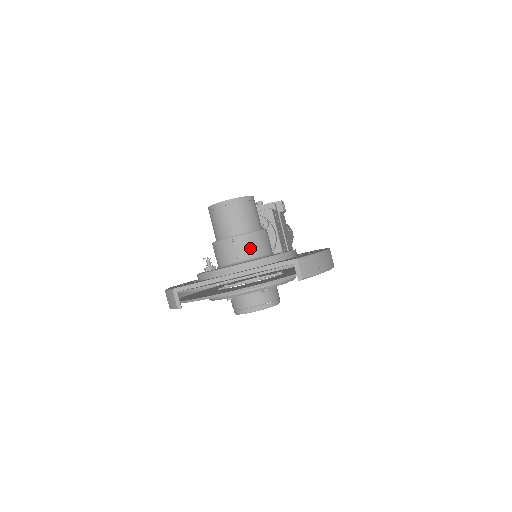
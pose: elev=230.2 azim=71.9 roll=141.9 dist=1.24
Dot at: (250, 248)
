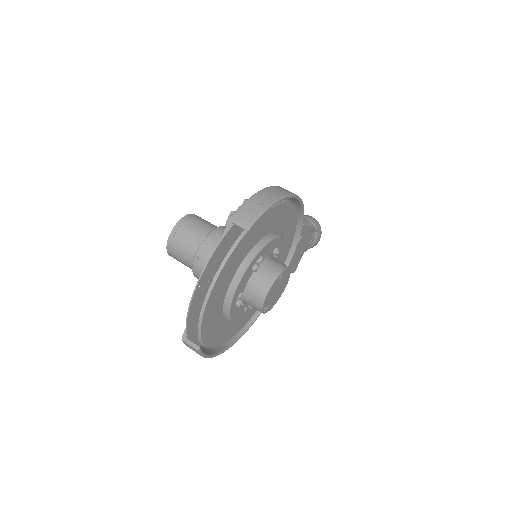
Dot at: occluded
